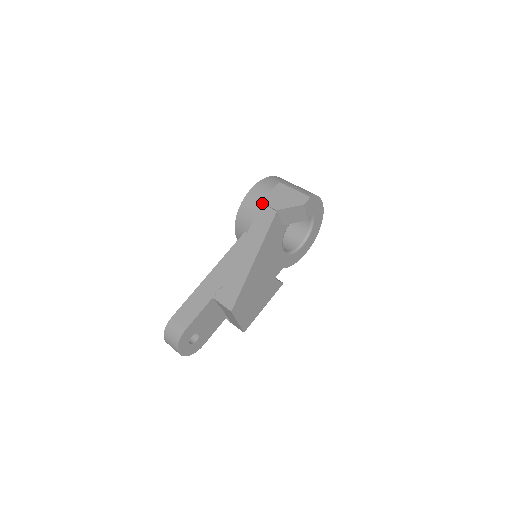
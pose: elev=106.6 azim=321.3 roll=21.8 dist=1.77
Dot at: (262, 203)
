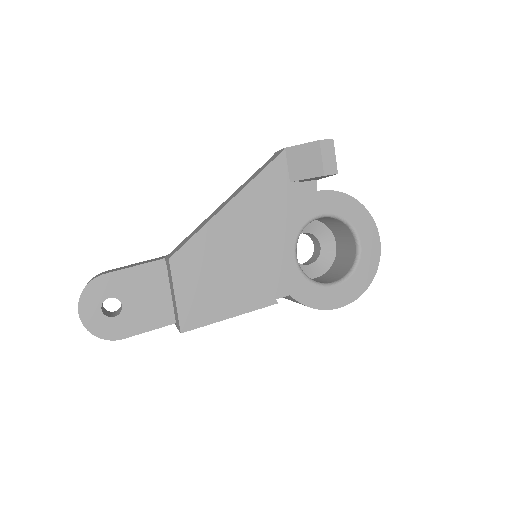
Dot at: (275, 153)
